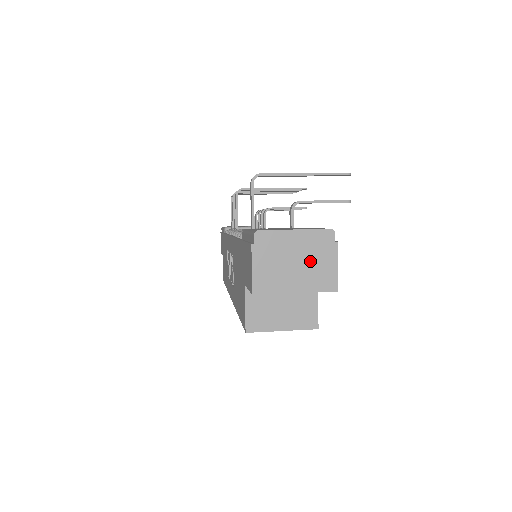
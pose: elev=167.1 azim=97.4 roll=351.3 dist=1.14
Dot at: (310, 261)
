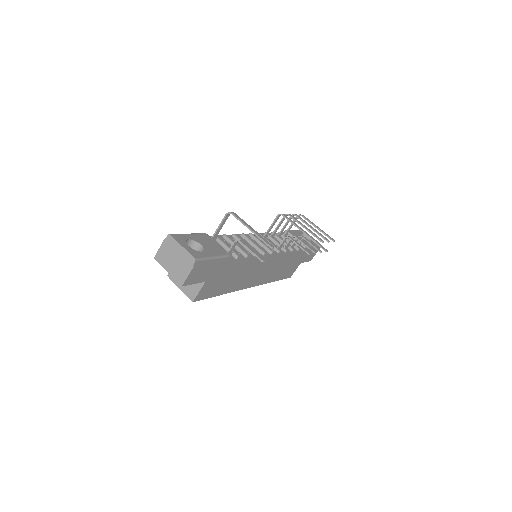
Dot at: (180, 264)
